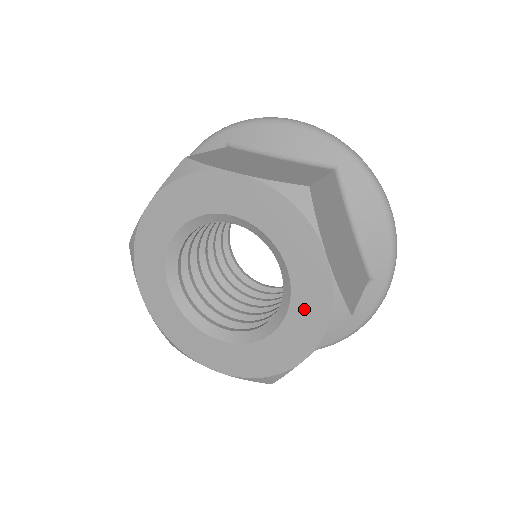
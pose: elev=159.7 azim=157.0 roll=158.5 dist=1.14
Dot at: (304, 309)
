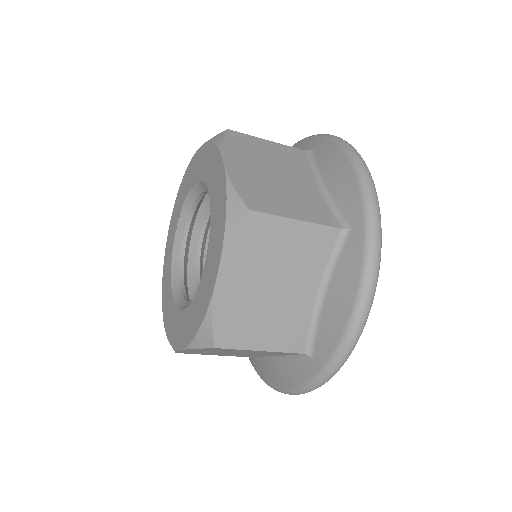
Dot at: (195, 309)
